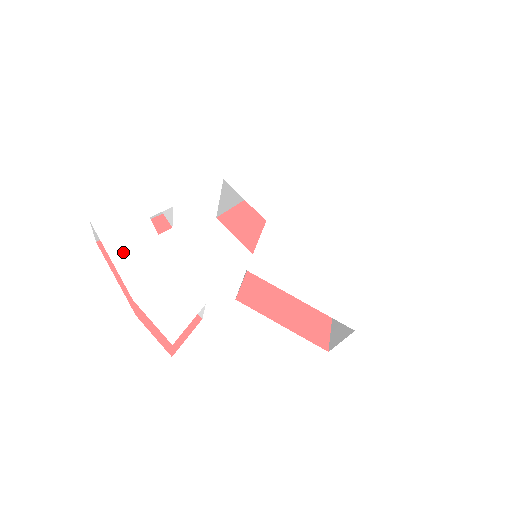
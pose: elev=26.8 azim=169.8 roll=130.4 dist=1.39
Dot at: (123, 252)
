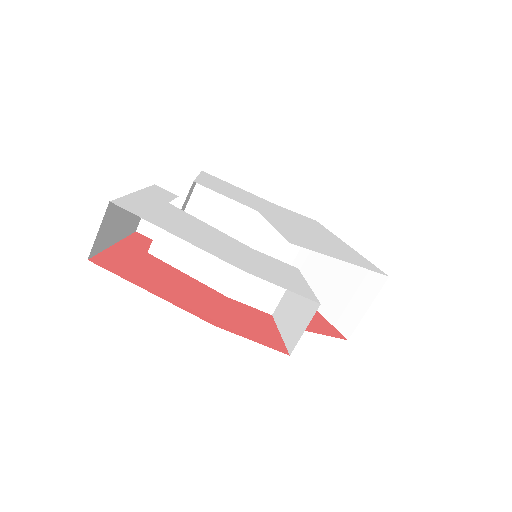
Dot at: (181, 230)
